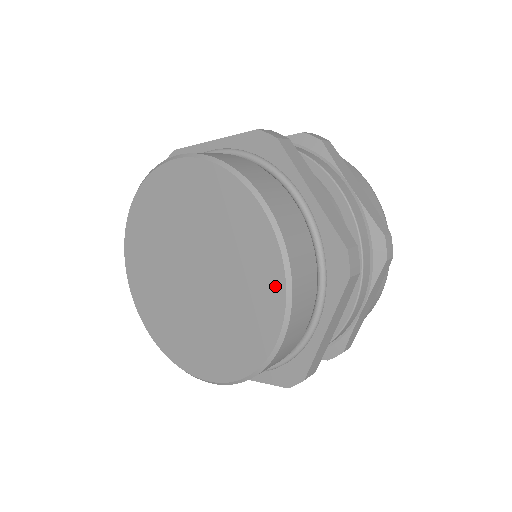
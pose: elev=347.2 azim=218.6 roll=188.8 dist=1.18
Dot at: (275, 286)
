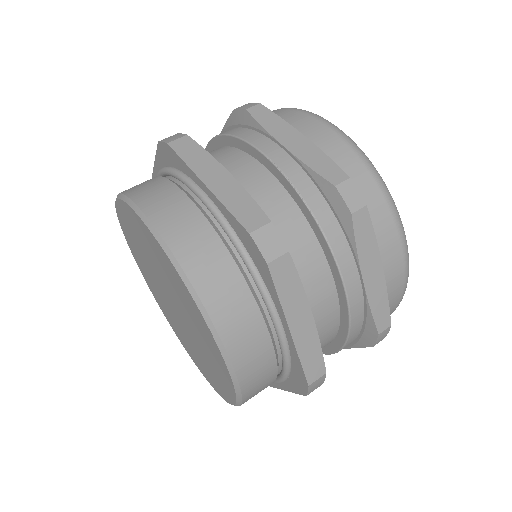
Dot at: (229, 390)
